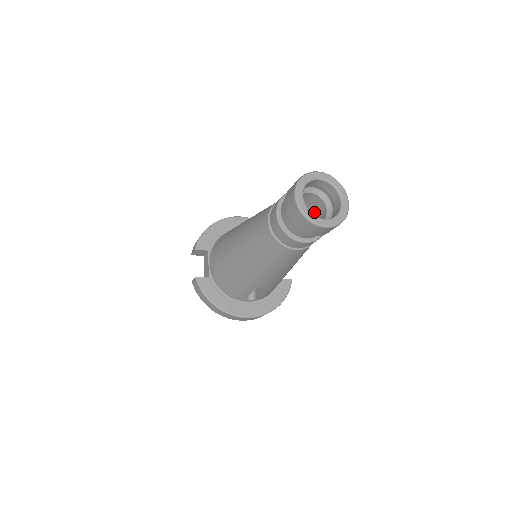
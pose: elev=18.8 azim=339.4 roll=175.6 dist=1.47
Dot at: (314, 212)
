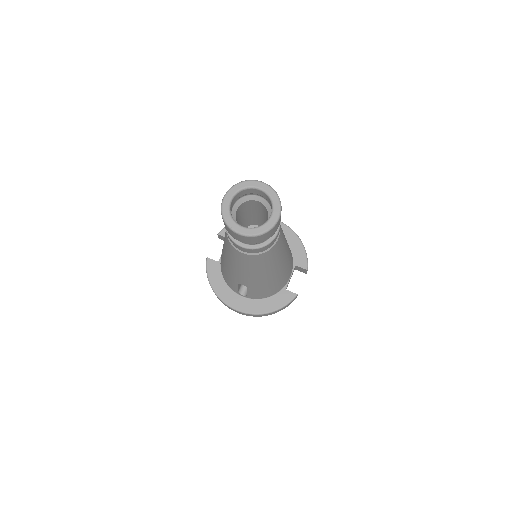
Dot at: occluded
